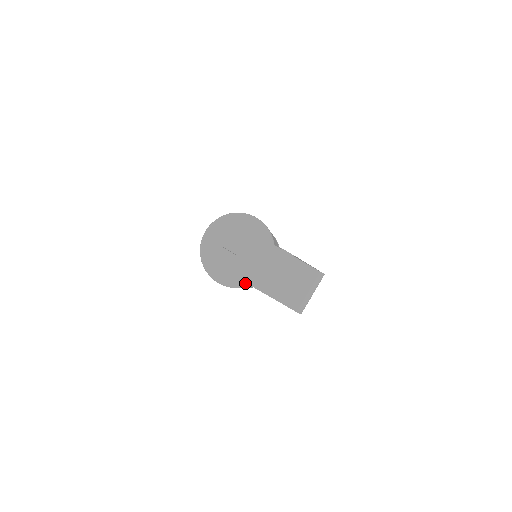
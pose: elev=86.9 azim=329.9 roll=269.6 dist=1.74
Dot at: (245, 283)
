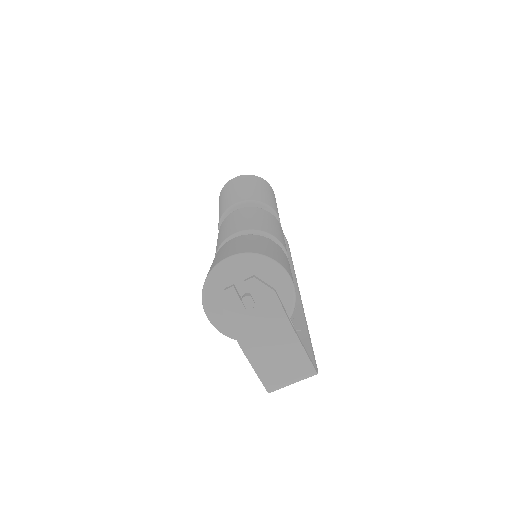
Dot at: occluded
